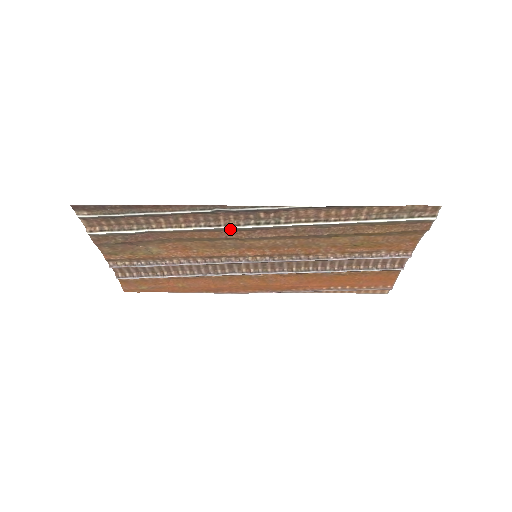
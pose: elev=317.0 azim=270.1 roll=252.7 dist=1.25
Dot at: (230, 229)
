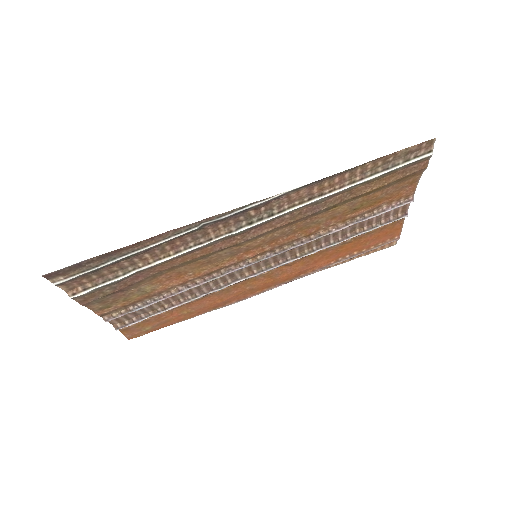
Dot at: (222, 239)
